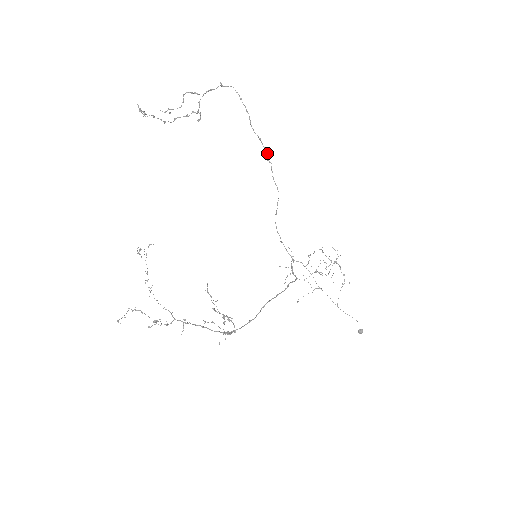
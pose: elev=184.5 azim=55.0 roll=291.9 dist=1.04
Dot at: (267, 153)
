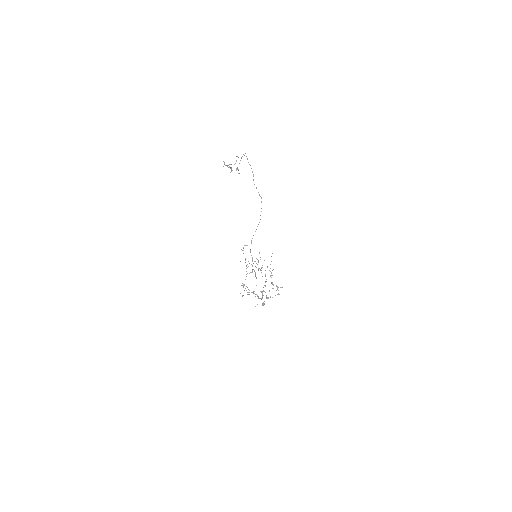
Dot at: (261, 197)
